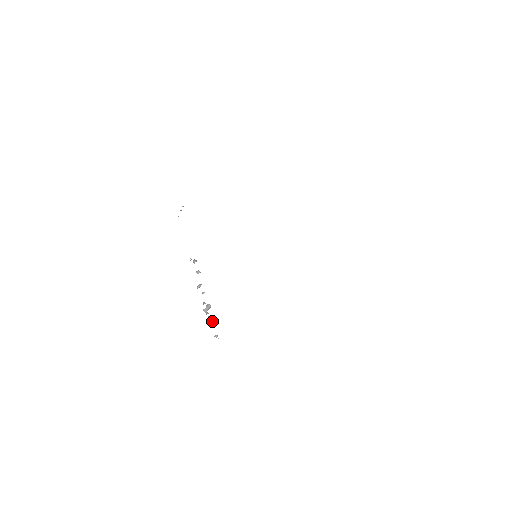
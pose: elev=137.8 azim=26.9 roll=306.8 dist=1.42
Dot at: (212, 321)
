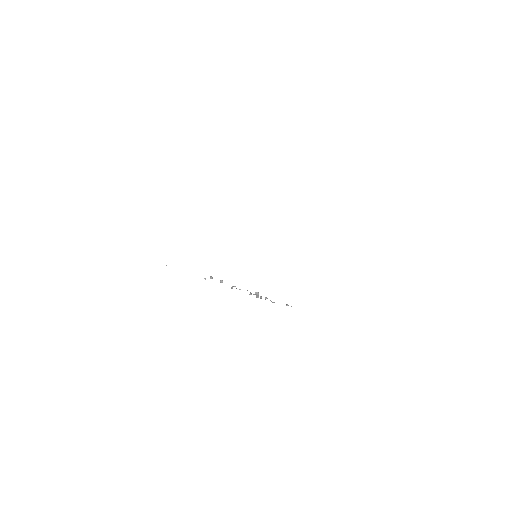
Dot at: (270, 300)
